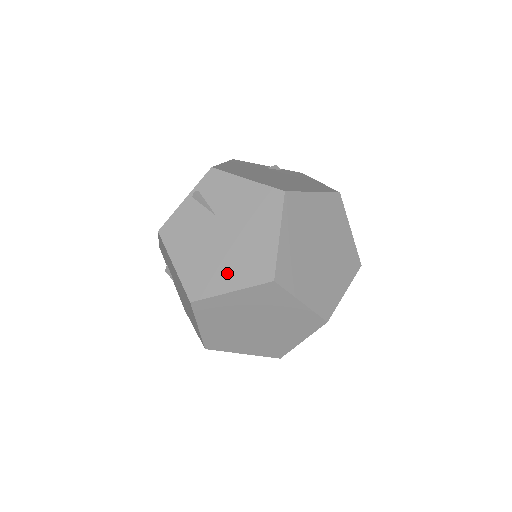
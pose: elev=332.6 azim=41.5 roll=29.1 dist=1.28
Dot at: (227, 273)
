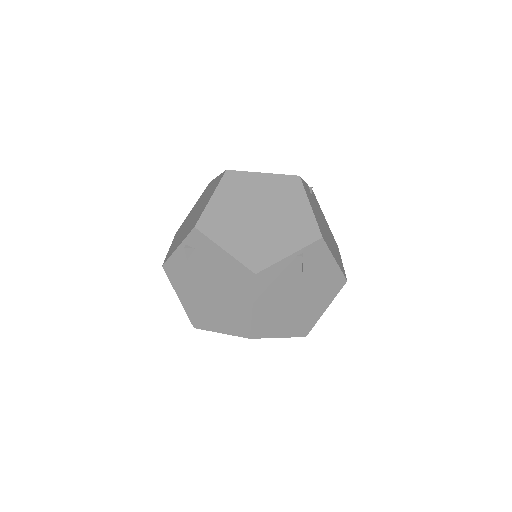
Dot at: (285, 325)
